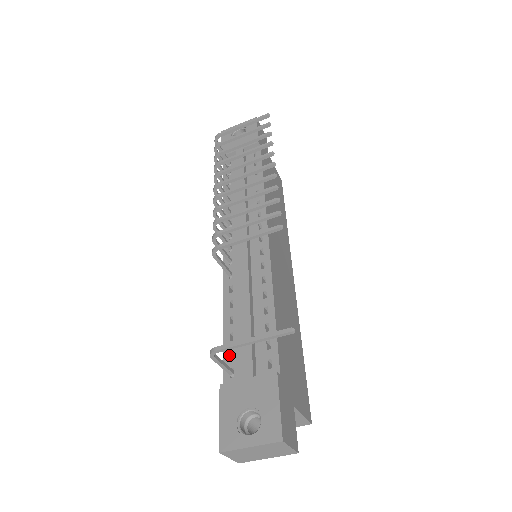
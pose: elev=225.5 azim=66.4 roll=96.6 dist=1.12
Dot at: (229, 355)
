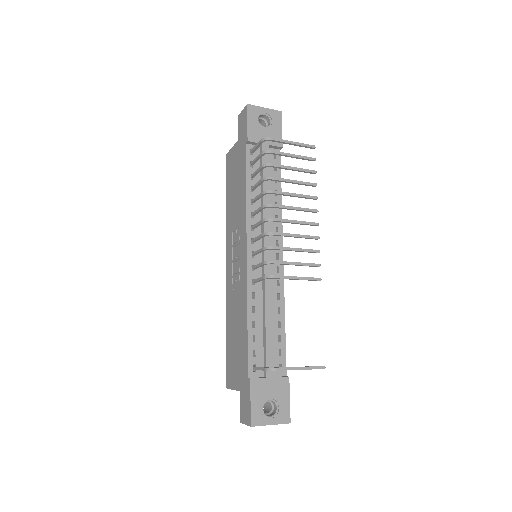
Dot at: (252, 354)
